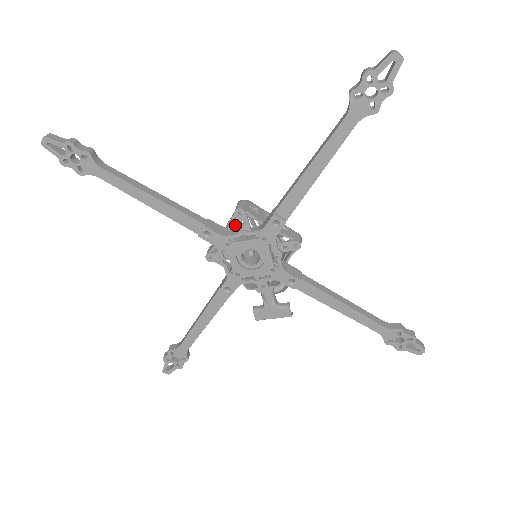
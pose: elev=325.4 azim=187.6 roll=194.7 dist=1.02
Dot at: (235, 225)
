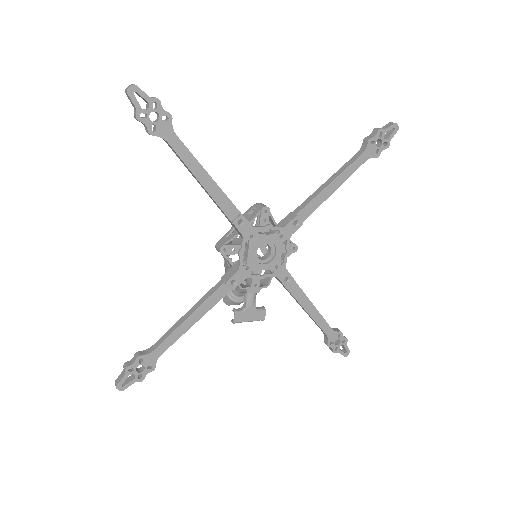
Dot at: occluded
